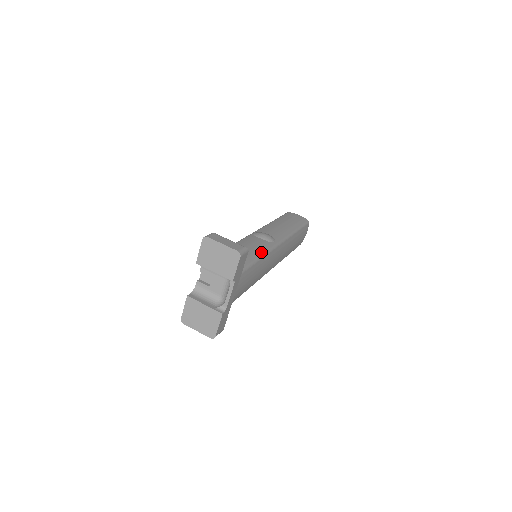
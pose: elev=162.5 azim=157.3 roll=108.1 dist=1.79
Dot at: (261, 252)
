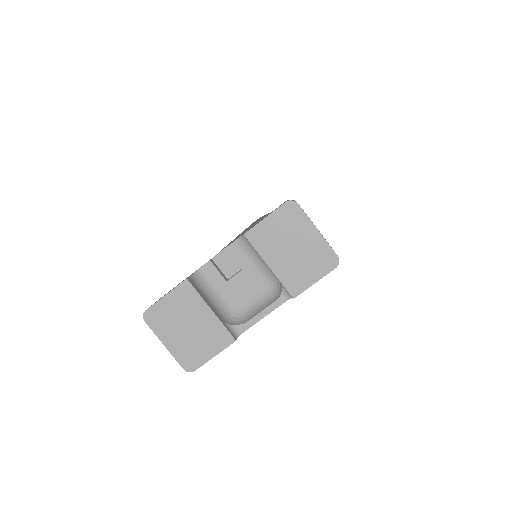
Dot at: occluded
